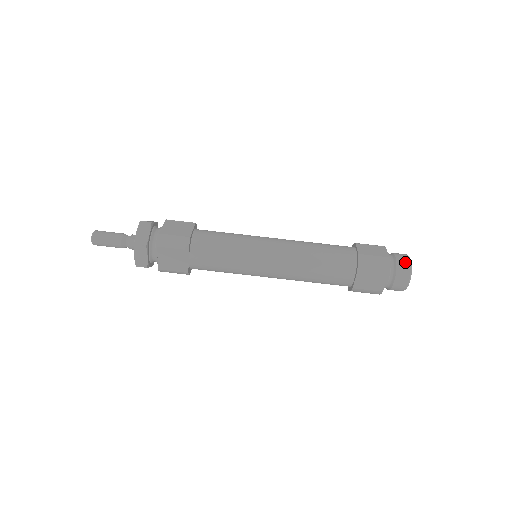
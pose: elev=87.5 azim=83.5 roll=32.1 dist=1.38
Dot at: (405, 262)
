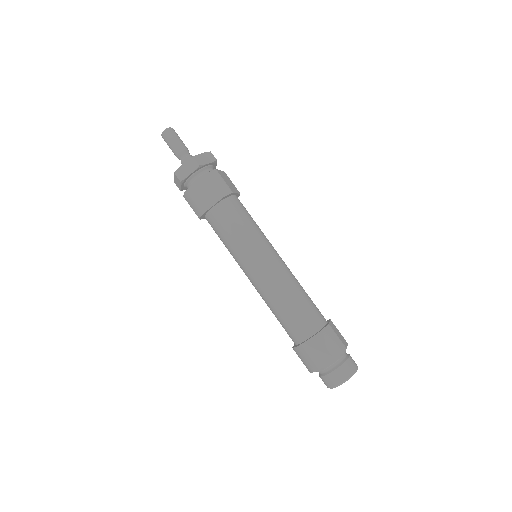
Dot at: (354, 365)
